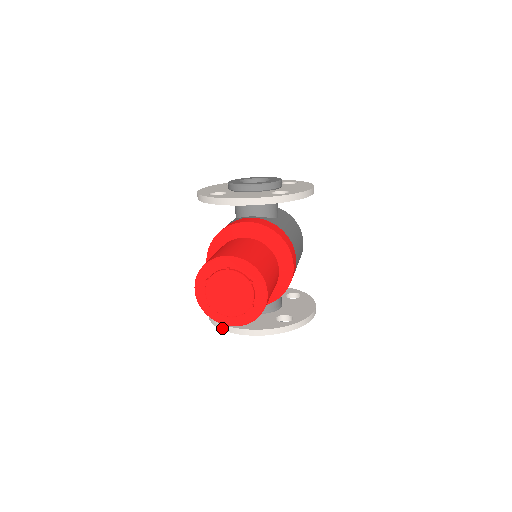
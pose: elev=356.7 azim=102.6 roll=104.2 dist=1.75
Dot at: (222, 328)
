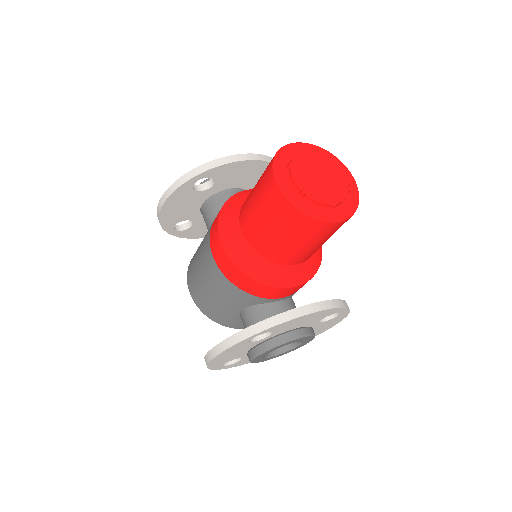
Dot at: (272, 323)
